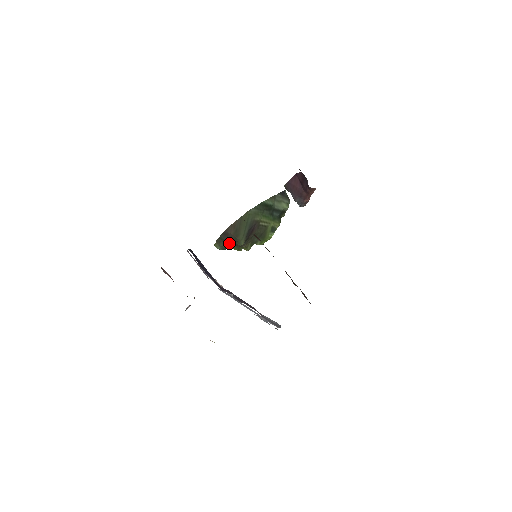
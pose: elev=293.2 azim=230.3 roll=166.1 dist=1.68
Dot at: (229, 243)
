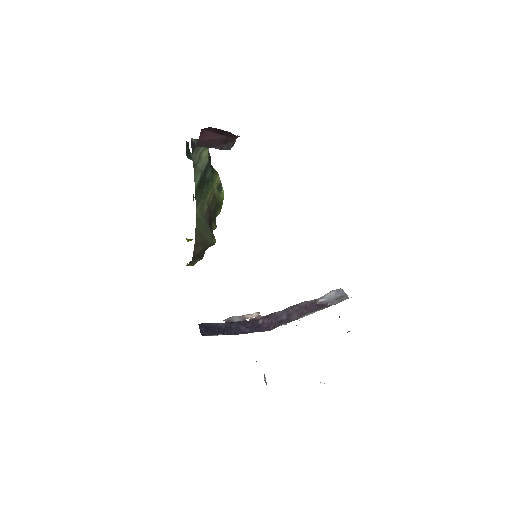
Dot at: (203, 255)
